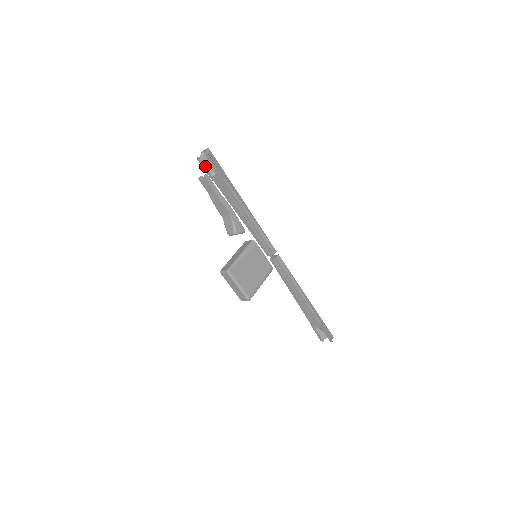
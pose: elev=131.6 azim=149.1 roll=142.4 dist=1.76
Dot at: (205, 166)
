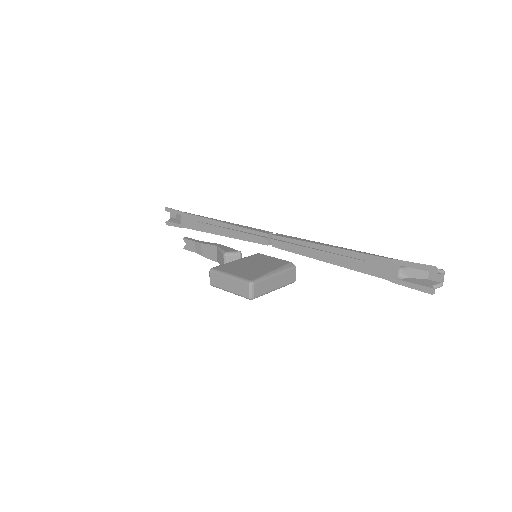
Dot at: (173, 223)
